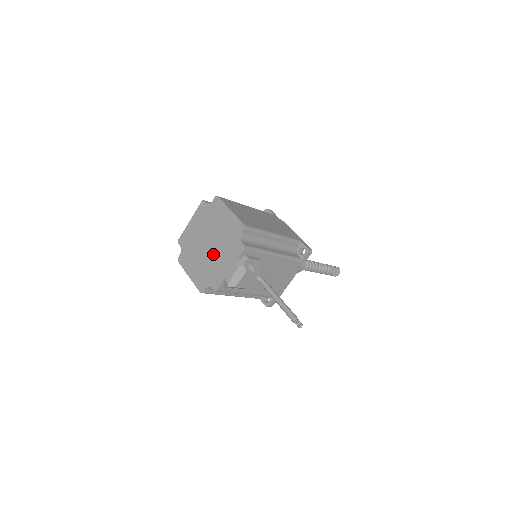
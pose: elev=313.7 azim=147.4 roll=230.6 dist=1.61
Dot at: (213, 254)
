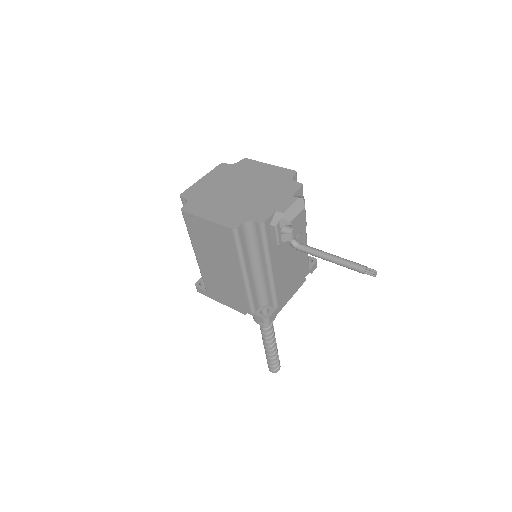
Dot at: (250, 195)
